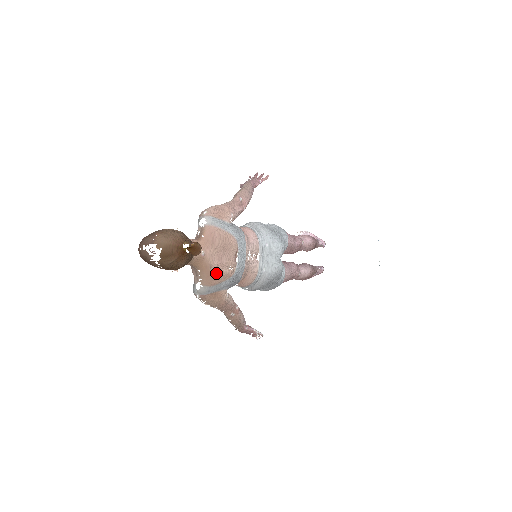
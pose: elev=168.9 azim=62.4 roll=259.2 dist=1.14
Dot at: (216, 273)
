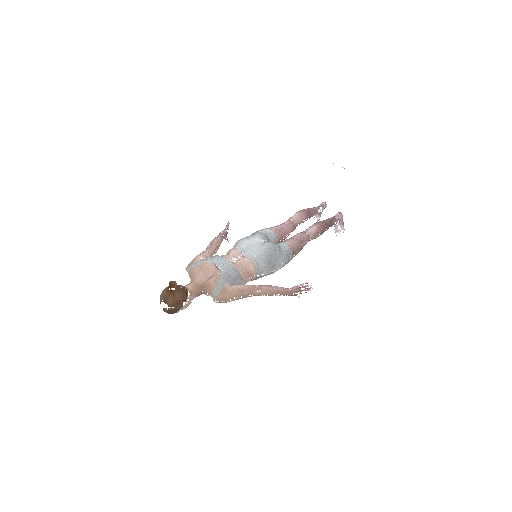
Dot at: (208, 283)
